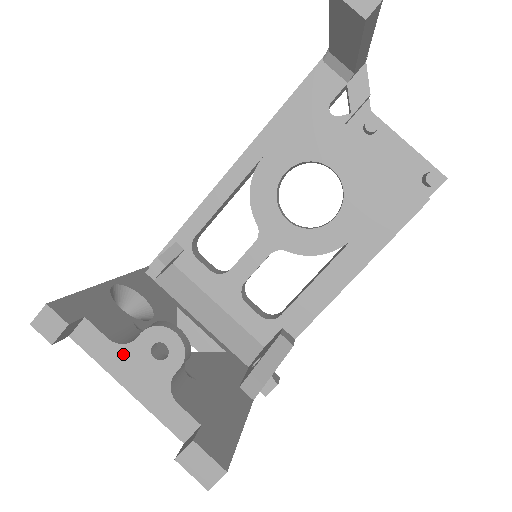
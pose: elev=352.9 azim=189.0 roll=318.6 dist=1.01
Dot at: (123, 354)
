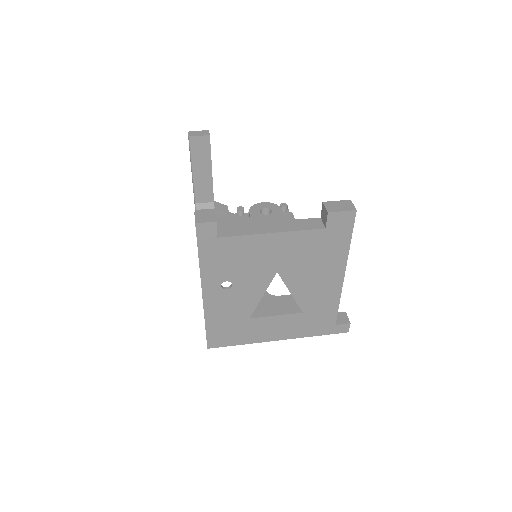
Dot at: (252, 224)
